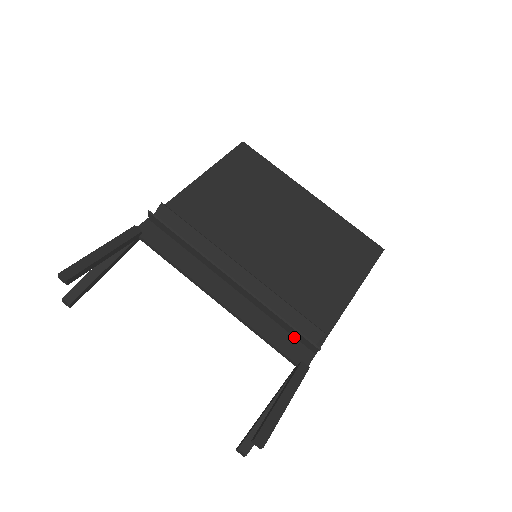
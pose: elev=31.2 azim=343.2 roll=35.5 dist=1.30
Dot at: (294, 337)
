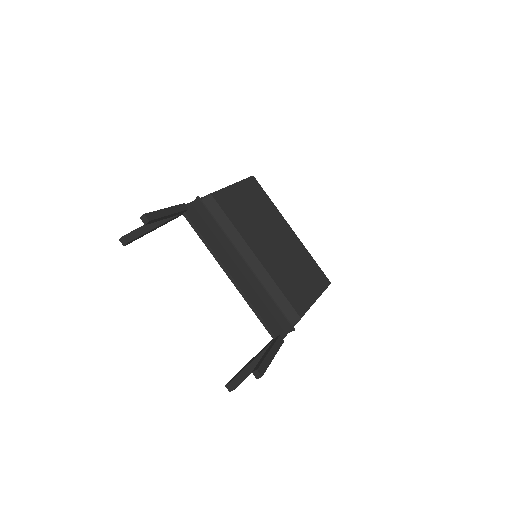
Dot at: (275, 319)
